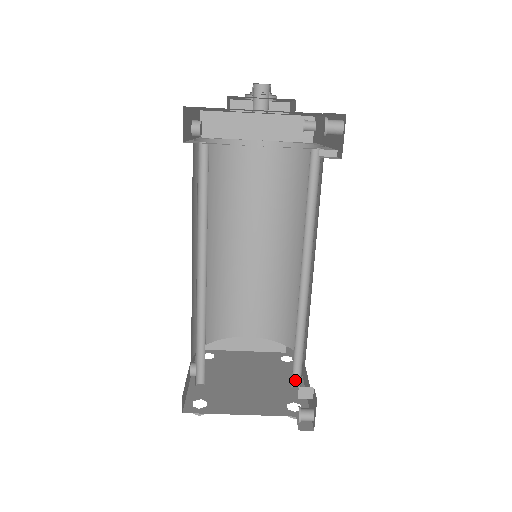
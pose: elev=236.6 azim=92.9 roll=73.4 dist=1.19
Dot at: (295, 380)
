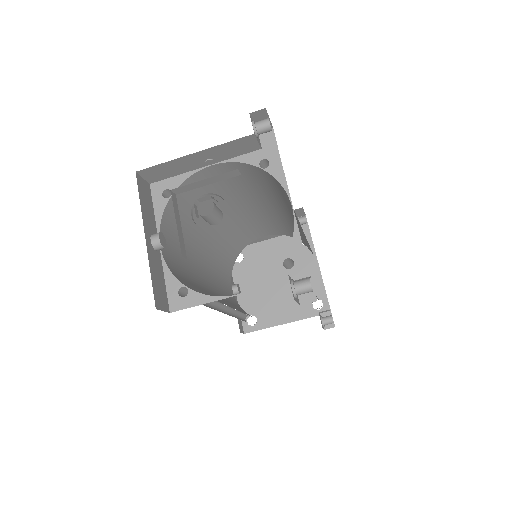
Dot at: occluded
